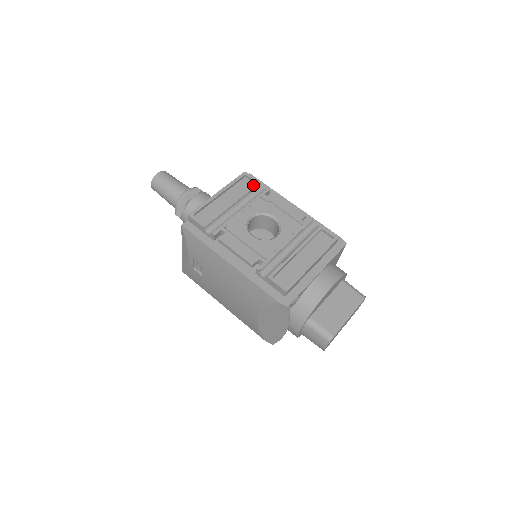
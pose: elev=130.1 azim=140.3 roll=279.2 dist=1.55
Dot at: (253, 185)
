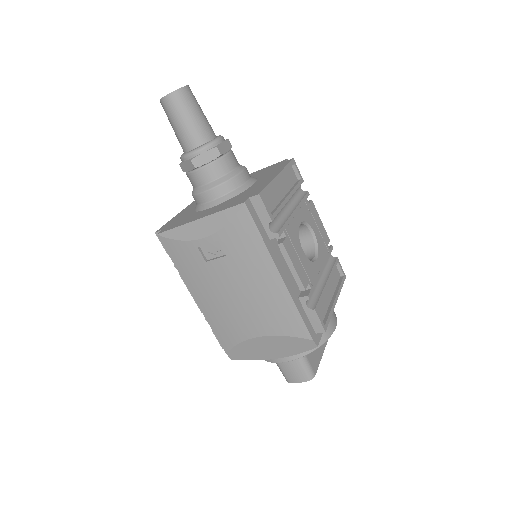
Dot at: (300, 181)
